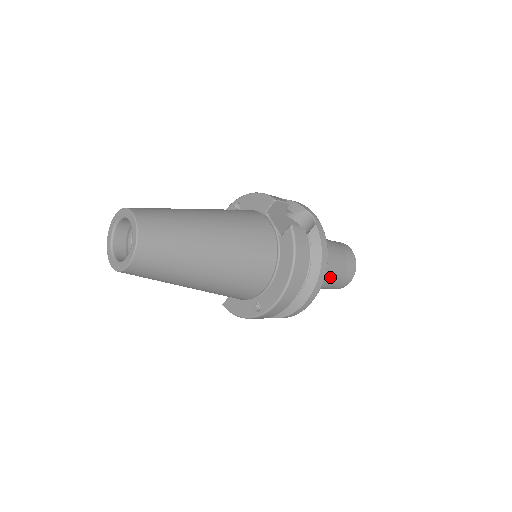
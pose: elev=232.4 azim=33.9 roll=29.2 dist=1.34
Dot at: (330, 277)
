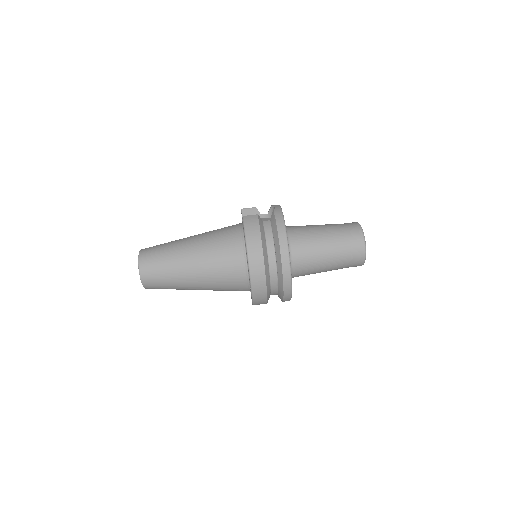
Dot at: (329, 249)
